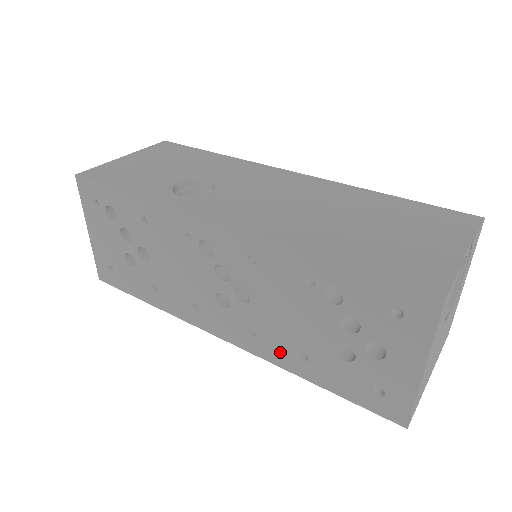
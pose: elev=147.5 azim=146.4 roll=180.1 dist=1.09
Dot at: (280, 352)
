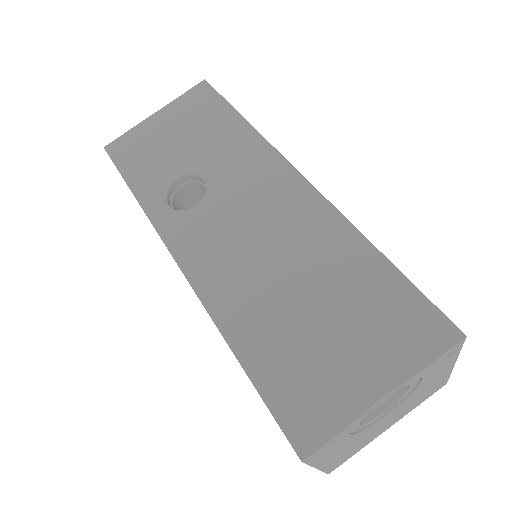
Dot at: occluded
